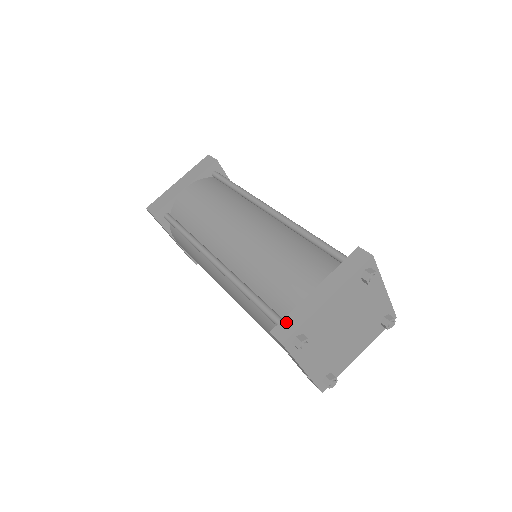
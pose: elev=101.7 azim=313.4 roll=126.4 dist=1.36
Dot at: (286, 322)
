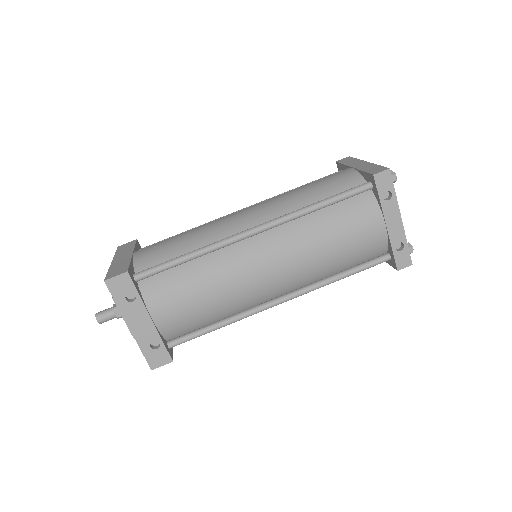
Dot at: (371, 170)
